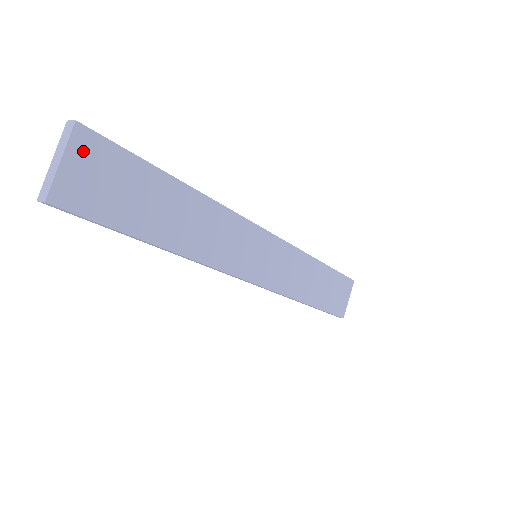
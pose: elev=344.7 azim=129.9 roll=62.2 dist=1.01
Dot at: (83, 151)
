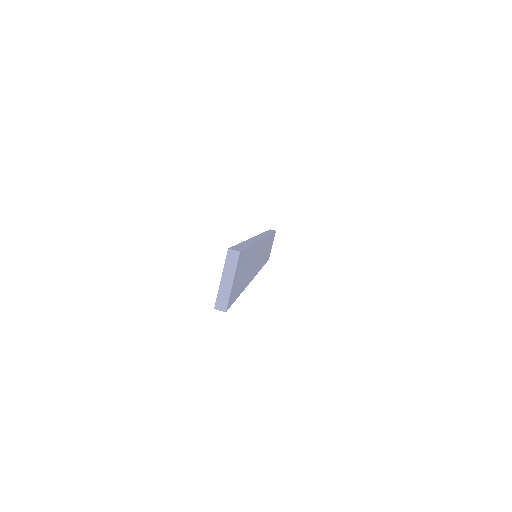
Dot at: (238, 267)
